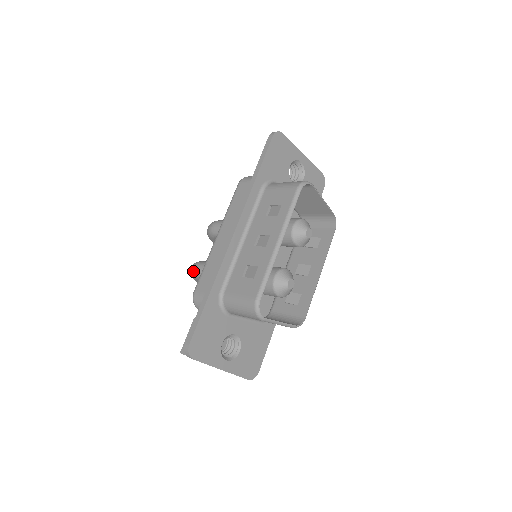
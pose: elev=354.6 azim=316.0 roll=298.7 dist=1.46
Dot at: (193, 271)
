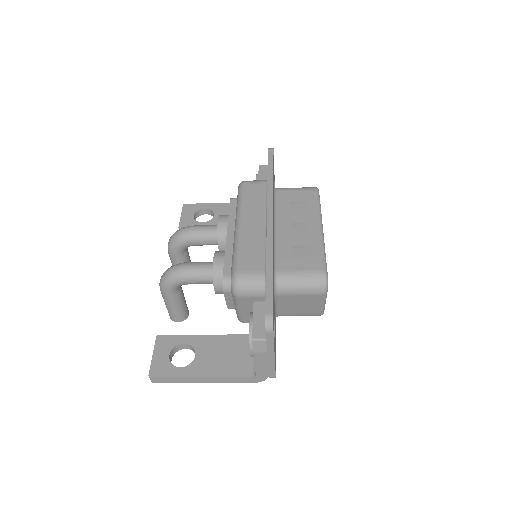
Dot at: (180, 271)
